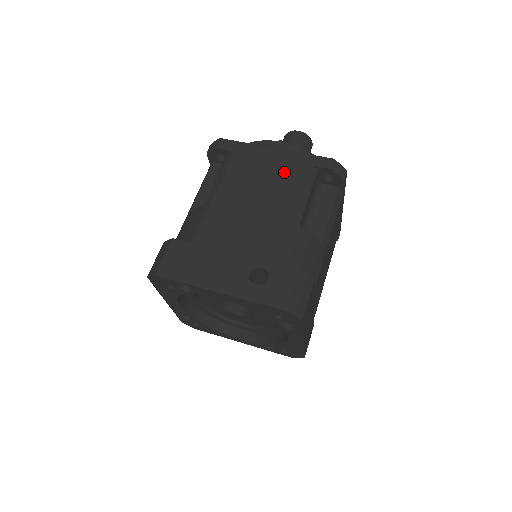
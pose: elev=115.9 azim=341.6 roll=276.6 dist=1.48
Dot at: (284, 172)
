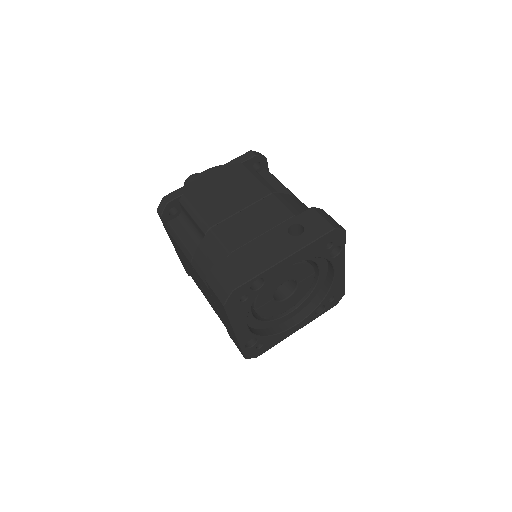
Dot at: (232, 178)
